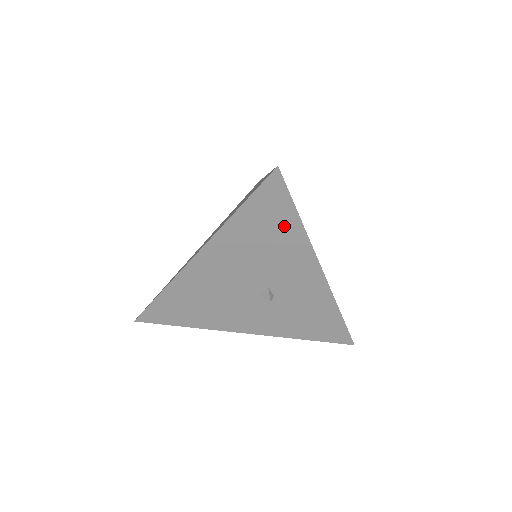
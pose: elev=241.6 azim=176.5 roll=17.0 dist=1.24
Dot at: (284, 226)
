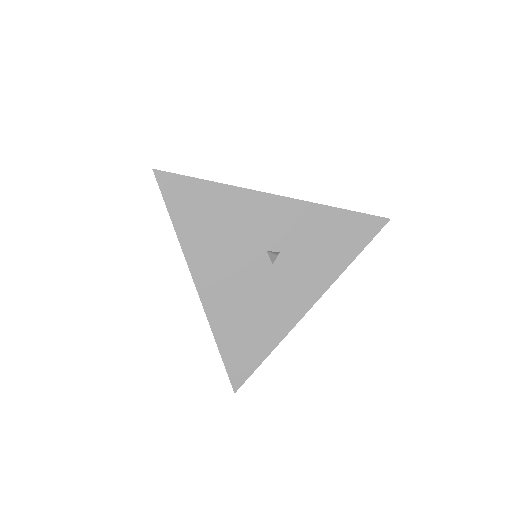
Dot at: (209, 198)
